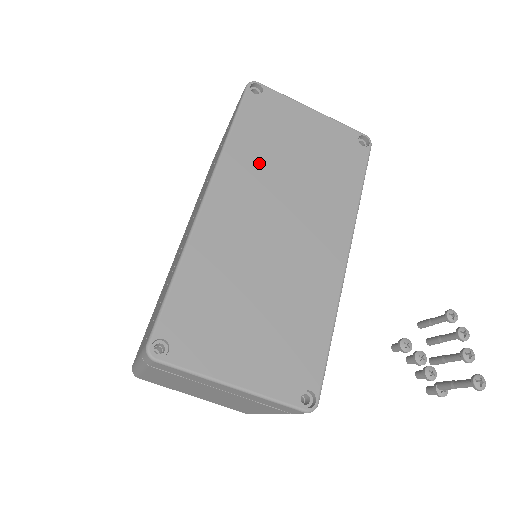
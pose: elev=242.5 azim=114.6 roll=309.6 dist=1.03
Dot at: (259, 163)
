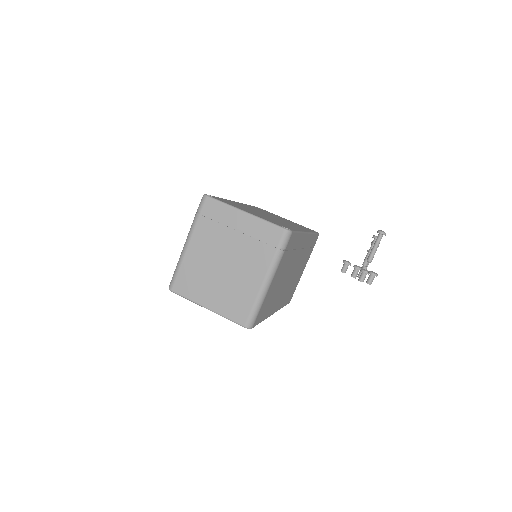
Dot at: (260, 210)
